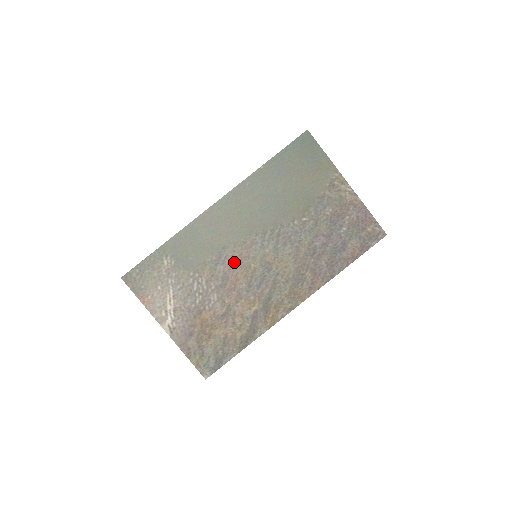
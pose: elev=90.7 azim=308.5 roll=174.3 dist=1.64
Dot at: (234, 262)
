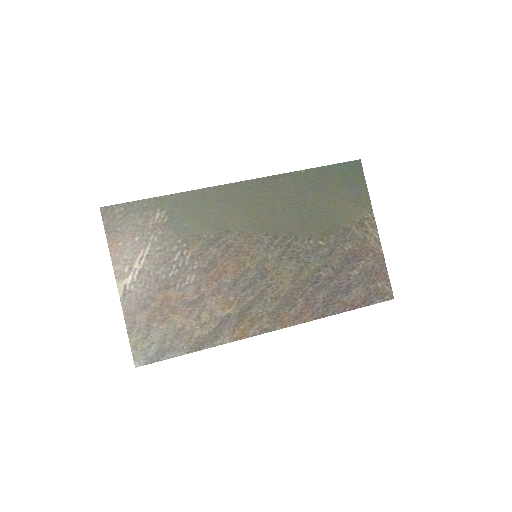
Dot at: (230, 251)
